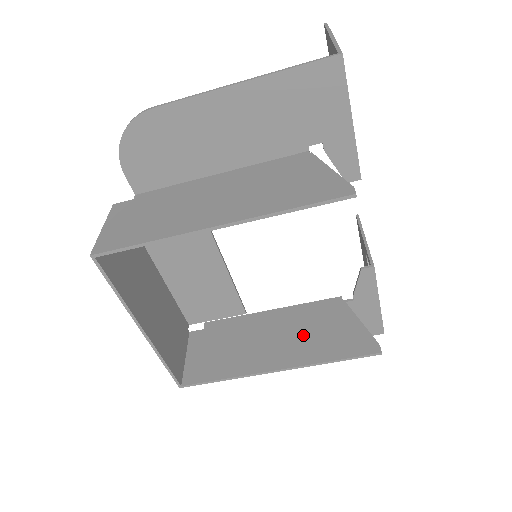
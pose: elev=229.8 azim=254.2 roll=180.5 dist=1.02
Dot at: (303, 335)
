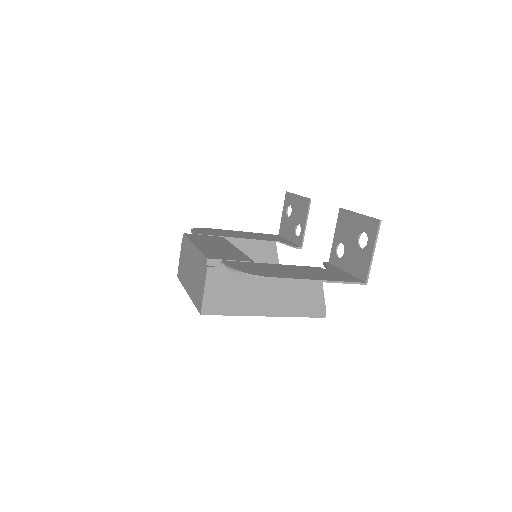
Dot at: occluded
